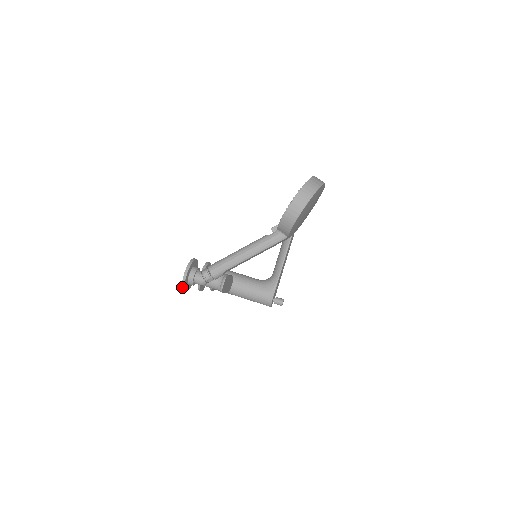
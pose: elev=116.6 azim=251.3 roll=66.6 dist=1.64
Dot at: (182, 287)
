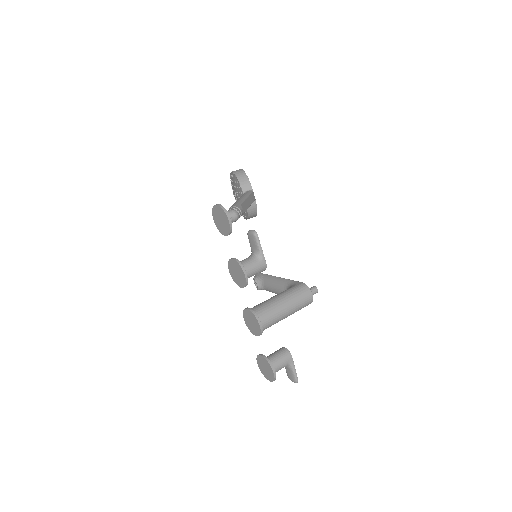
Dot at: (224, 211)
